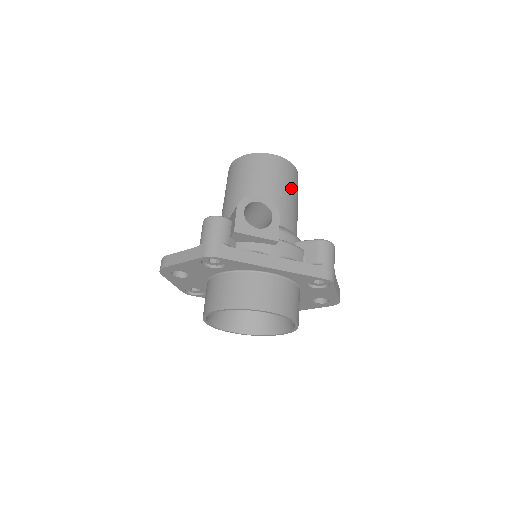
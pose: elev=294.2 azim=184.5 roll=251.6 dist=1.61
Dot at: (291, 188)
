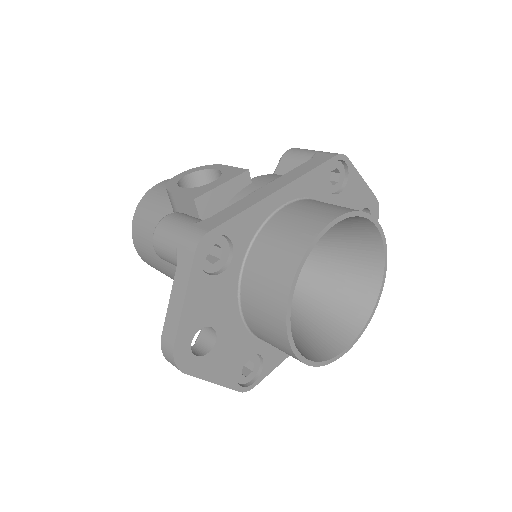
Dot at: occluded
